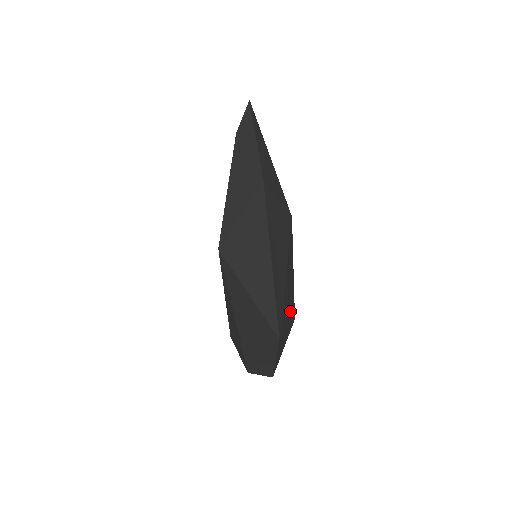
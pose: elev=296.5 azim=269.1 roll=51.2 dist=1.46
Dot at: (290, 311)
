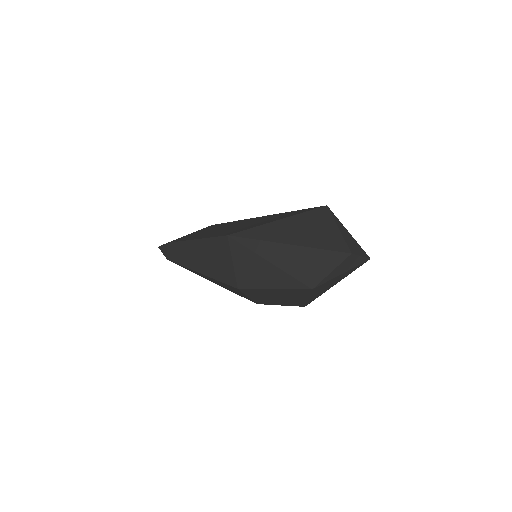
Dot at: occluded
